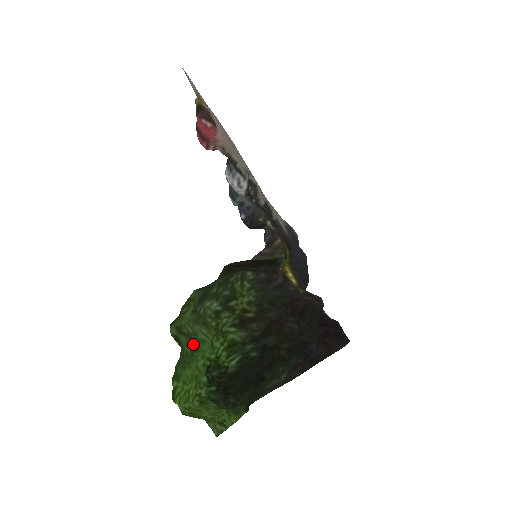
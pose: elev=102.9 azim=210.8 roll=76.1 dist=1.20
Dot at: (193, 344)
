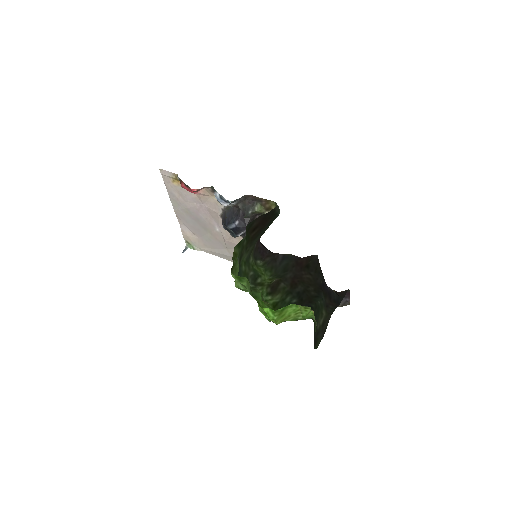
Dot at: occluded
